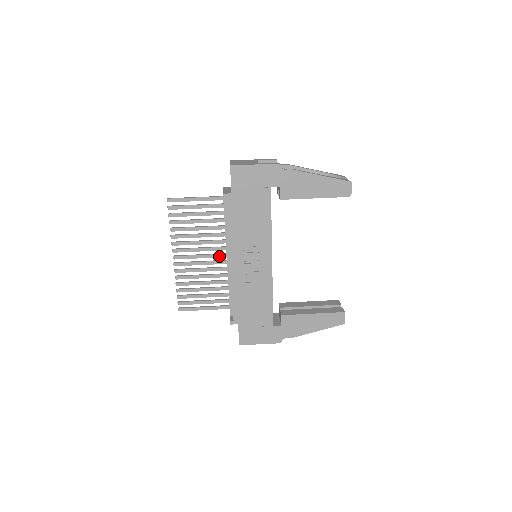
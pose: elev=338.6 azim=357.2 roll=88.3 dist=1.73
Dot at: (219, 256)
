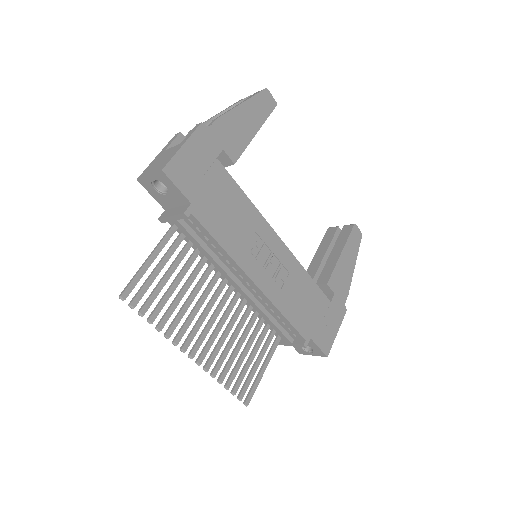
Dot at: (226, 298)
